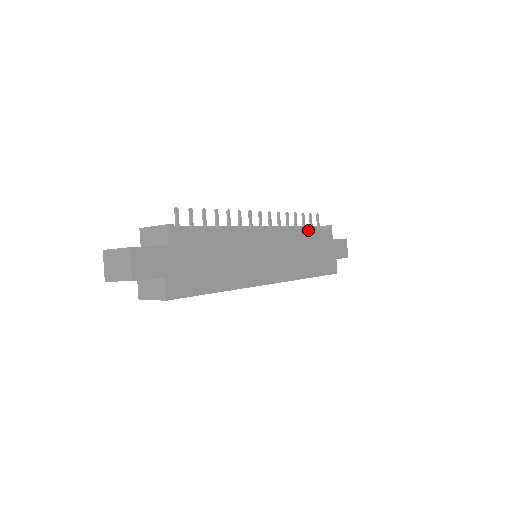
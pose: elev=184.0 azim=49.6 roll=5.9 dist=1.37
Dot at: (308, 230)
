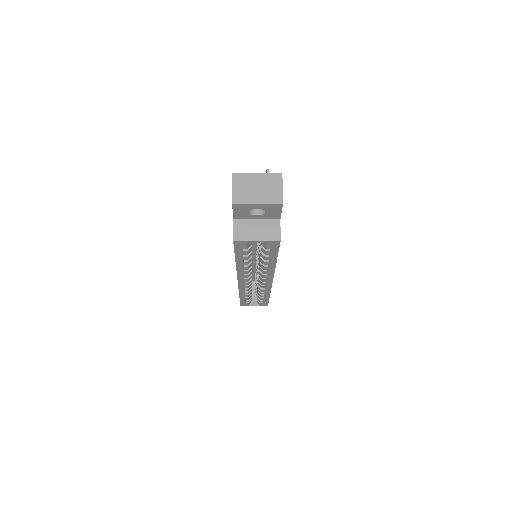
Dot at: occluded
